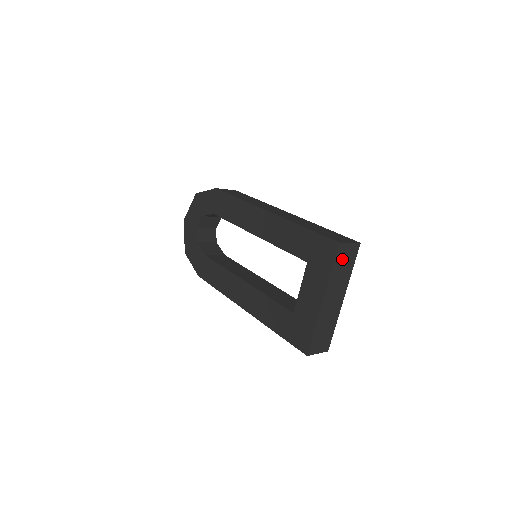
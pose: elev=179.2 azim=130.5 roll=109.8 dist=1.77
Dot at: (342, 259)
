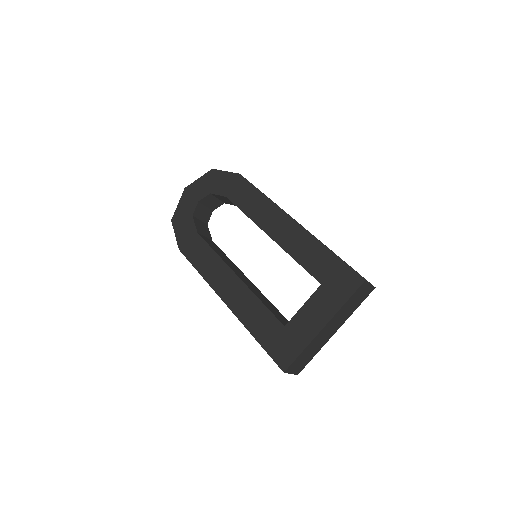
Dot at: (358, 295)
